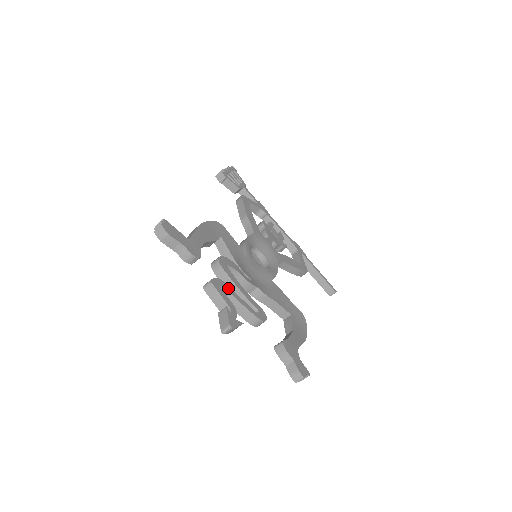
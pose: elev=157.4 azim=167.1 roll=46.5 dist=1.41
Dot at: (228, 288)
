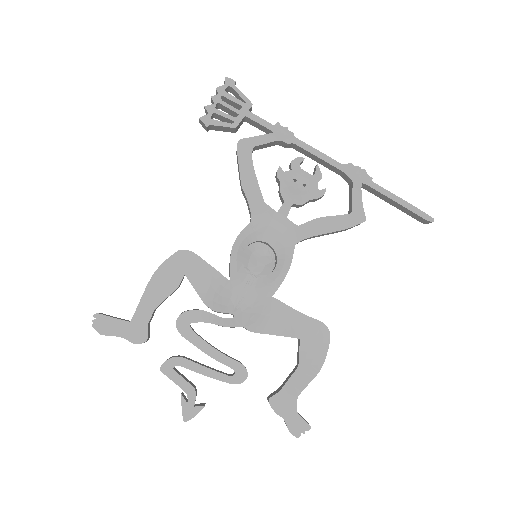
Dot at: (187, 364)
